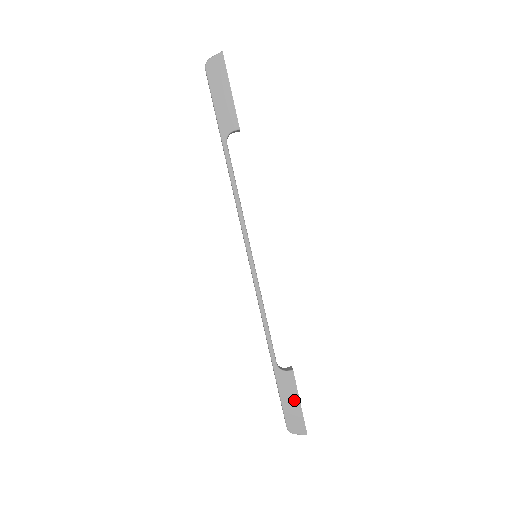
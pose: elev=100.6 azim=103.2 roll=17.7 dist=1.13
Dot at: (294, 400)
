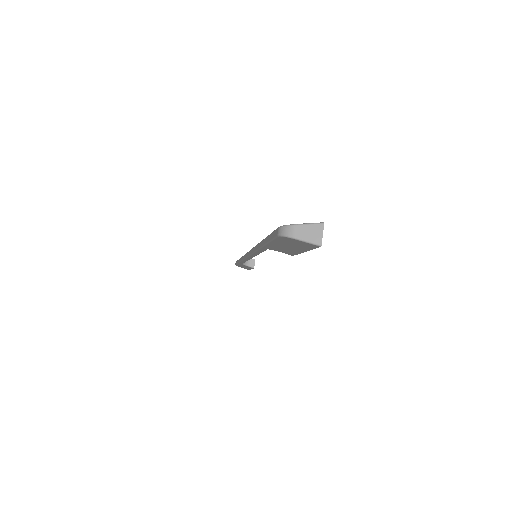
Dot at: occluded
